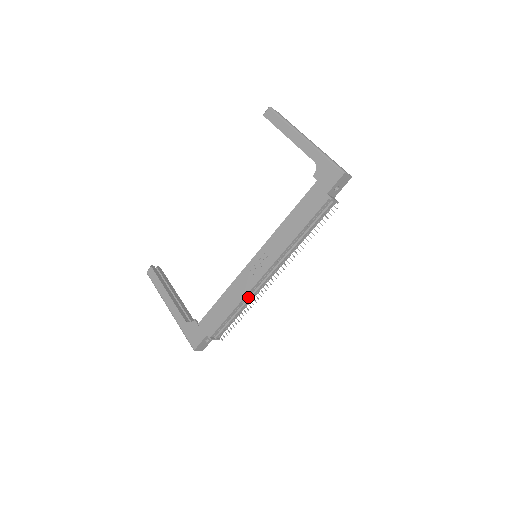
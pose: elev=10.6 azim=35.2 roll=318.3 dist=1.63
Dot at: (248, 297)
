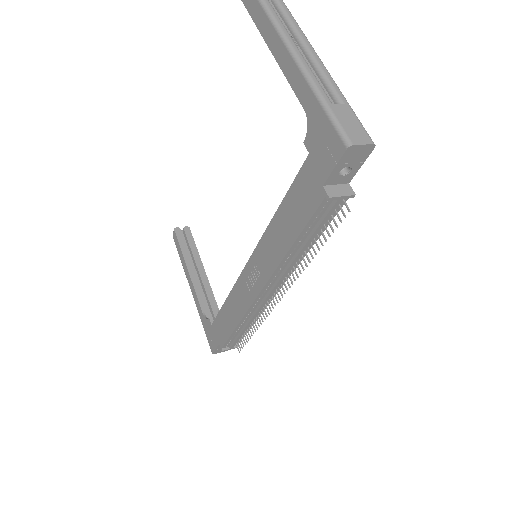
Dot at: (251, 314)
